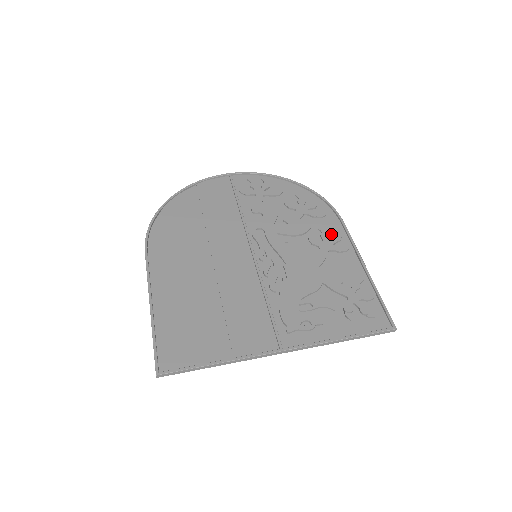
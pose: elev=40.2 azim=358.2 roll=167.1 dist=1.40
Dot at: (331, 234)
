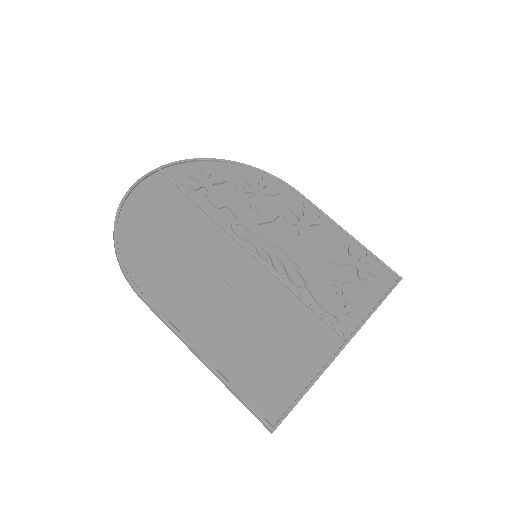
Dot at: (298, 208)
